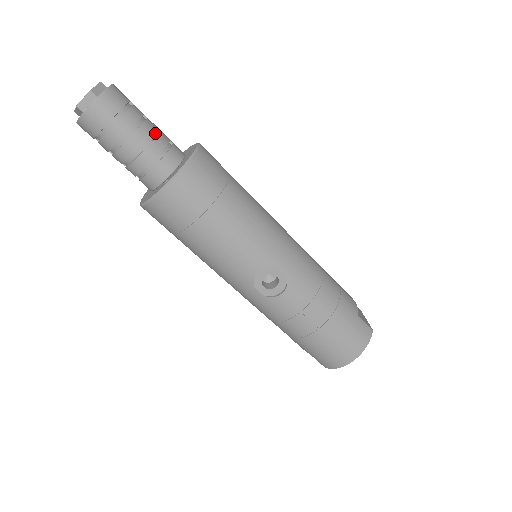
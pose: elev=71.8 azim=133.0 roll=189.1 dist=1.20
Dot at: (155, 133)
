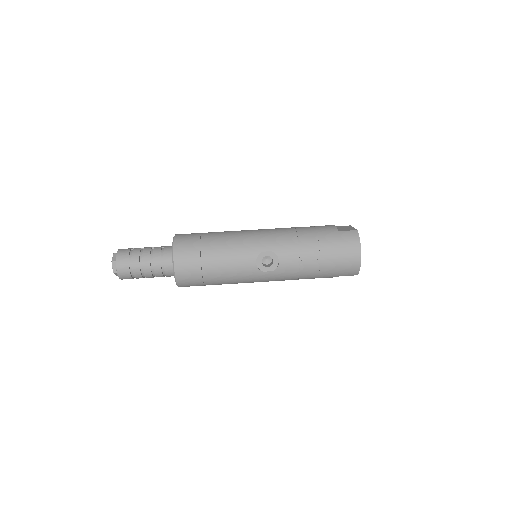
Dot at: (152, 251)
